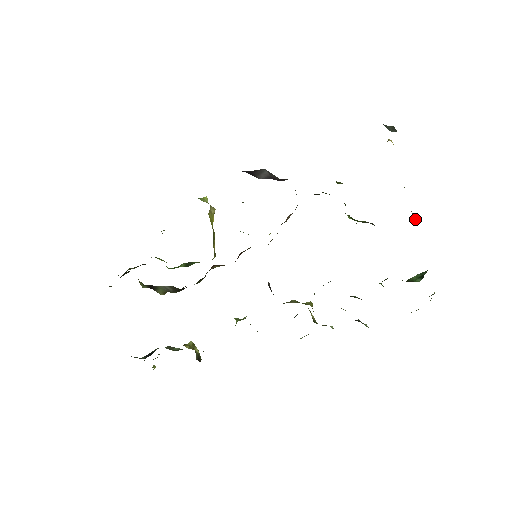
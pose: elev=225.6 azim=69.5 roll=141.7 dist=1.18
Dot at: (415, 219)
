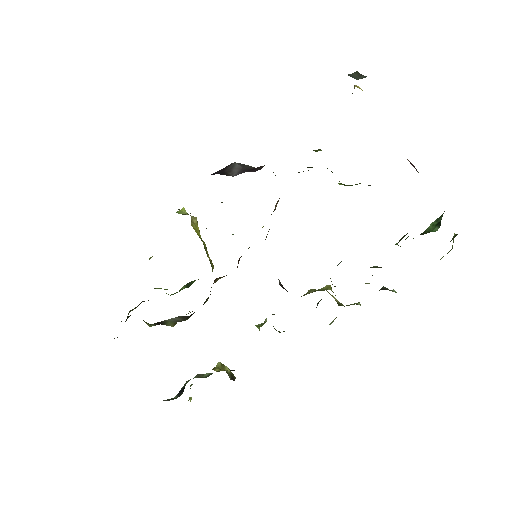
Dot at: (413, 166)
